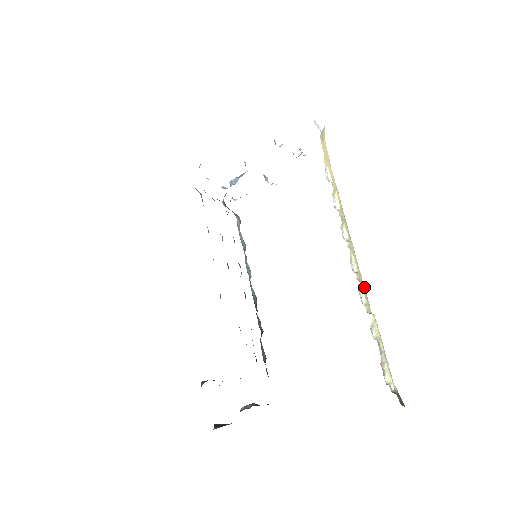
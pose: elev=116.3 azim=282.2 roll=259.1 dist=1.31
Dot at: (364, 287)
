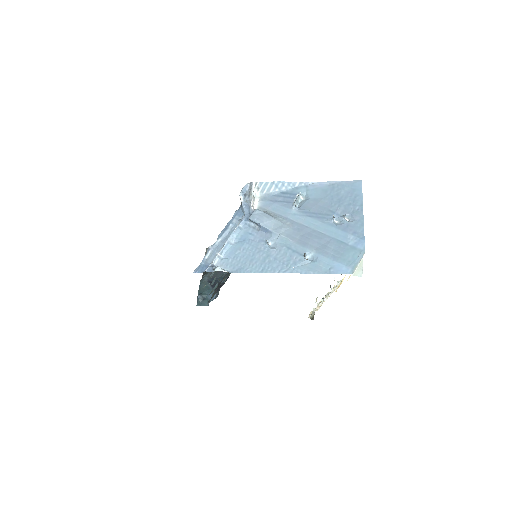
Dot at: occluded
